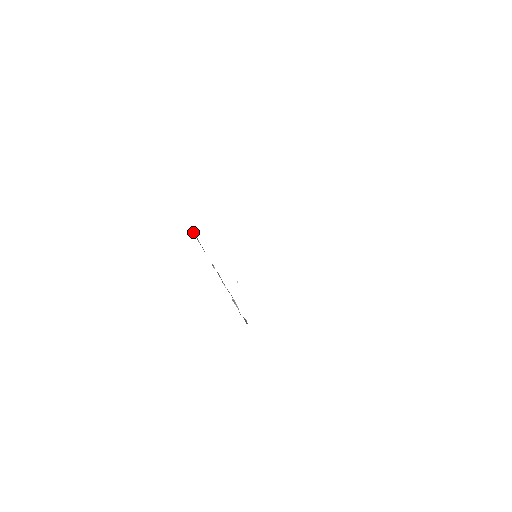
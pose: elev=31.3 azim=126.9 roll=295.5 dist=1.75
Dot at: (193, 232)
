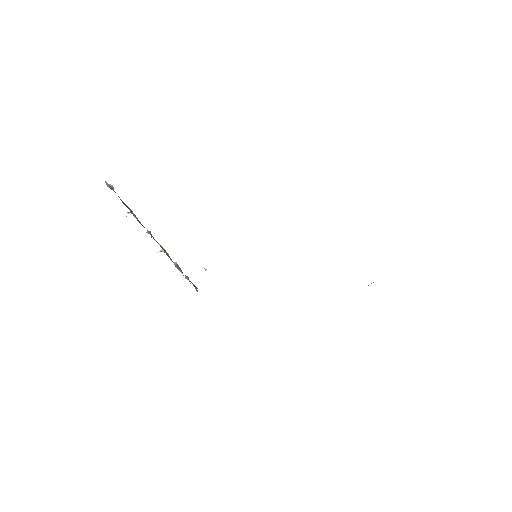
Dot at: (112, 188)
